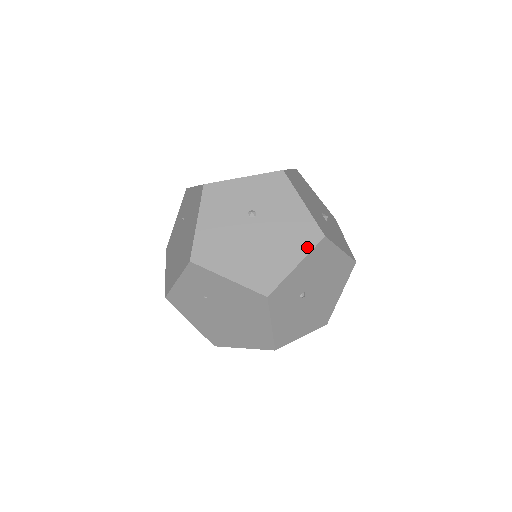
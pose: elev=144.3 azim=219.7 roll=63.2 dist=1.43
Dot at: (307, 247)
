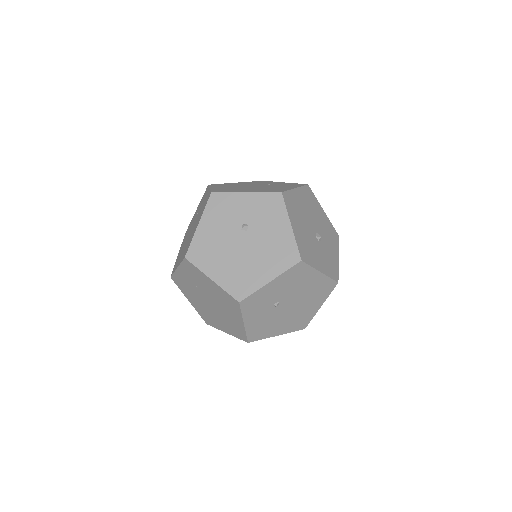
Dot at: (283, 267)
